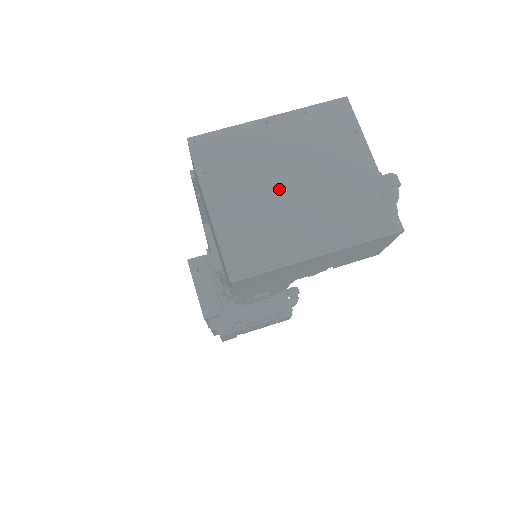
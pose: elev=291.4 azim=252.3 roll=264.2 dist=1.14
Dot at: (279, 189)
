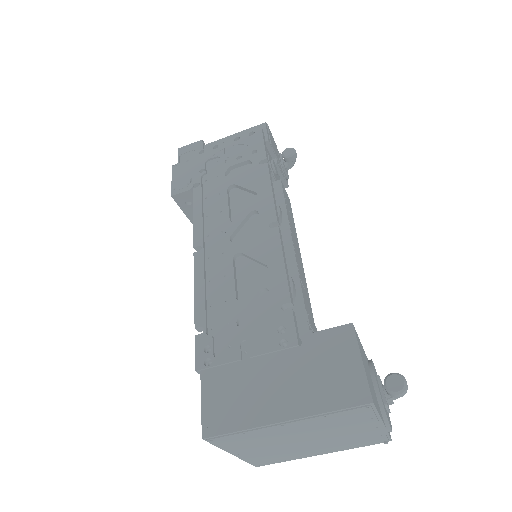
Dot at: (292, 444)
